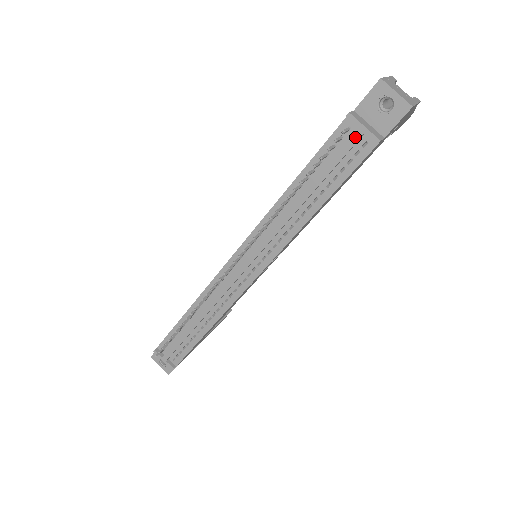
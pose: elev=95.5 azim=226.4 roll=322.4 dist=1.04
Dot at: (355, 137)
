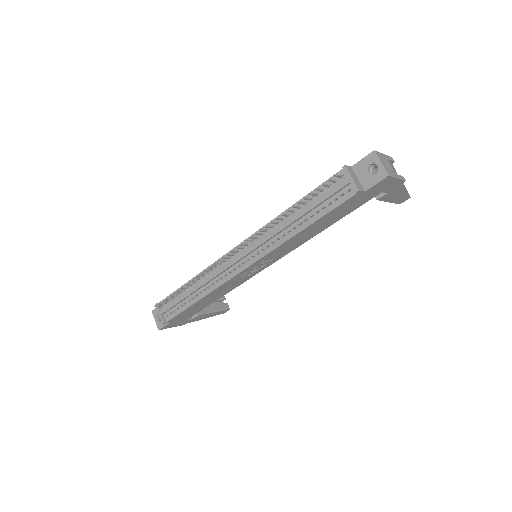
Dot at: (344, 183)
